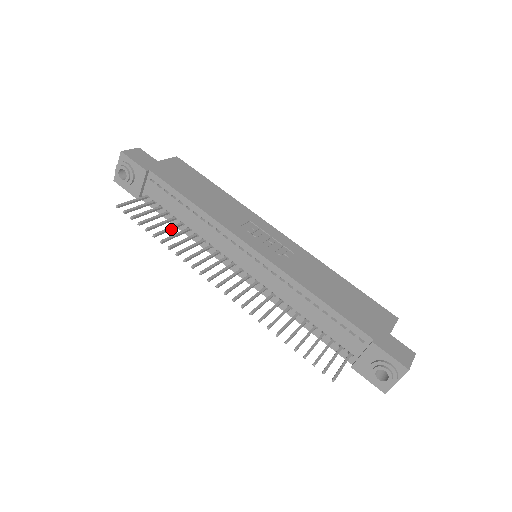
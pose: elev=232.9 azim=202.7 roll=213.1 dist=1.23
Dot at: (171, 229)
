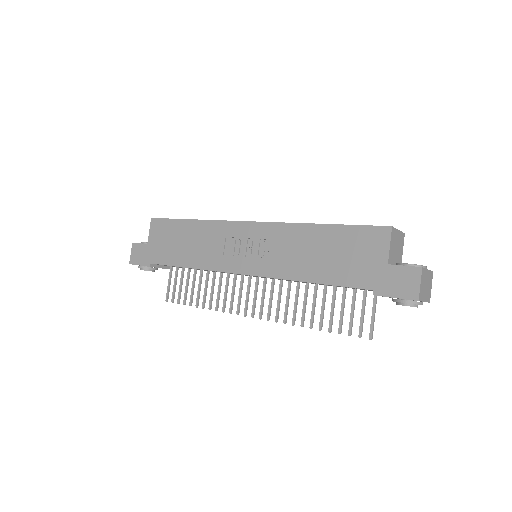
Dot at: (200, 286)
